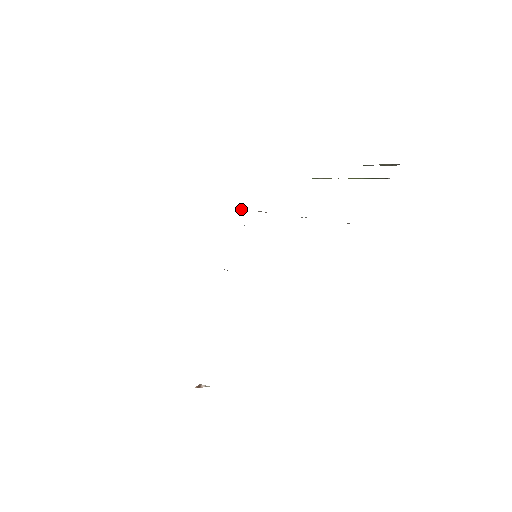
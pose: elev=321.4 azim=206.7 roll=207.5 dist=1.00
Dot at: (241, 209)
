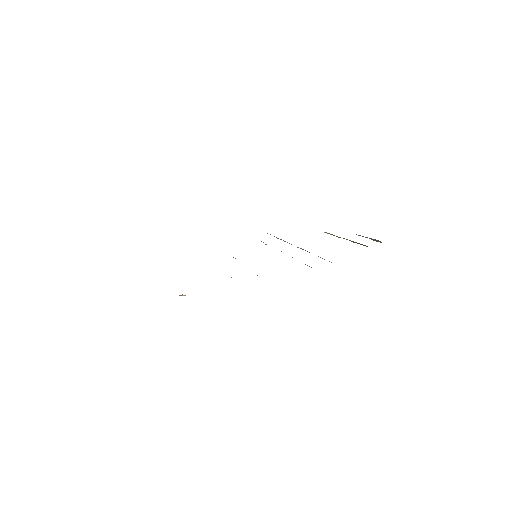
Dot at: (267, 233)
